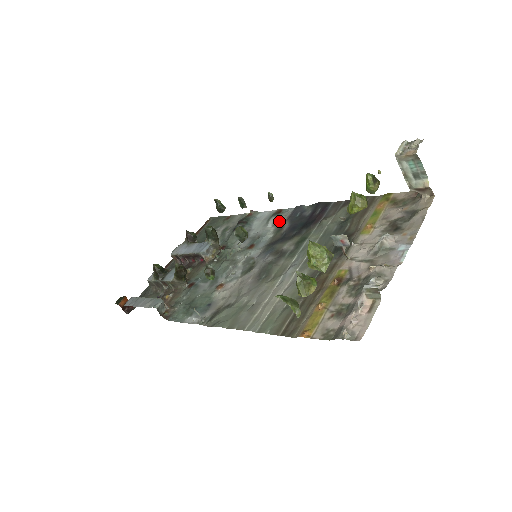
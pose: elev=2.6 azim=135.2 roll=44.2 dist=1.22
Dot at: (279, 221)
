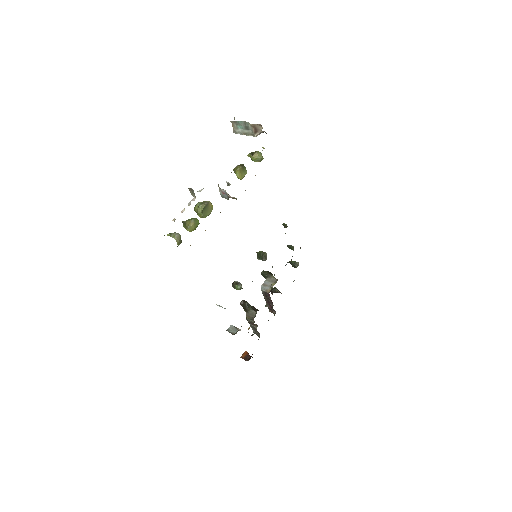
Dot at: occluded
